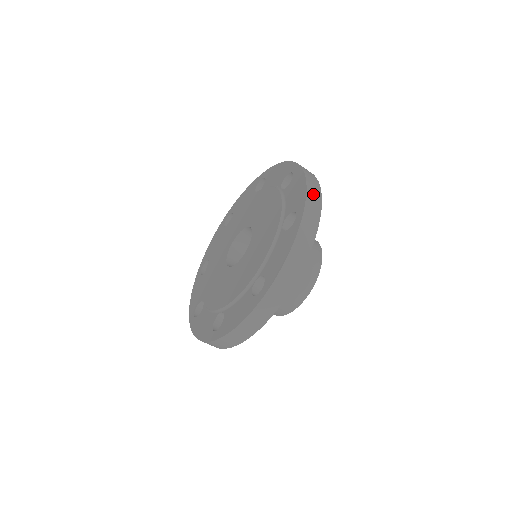
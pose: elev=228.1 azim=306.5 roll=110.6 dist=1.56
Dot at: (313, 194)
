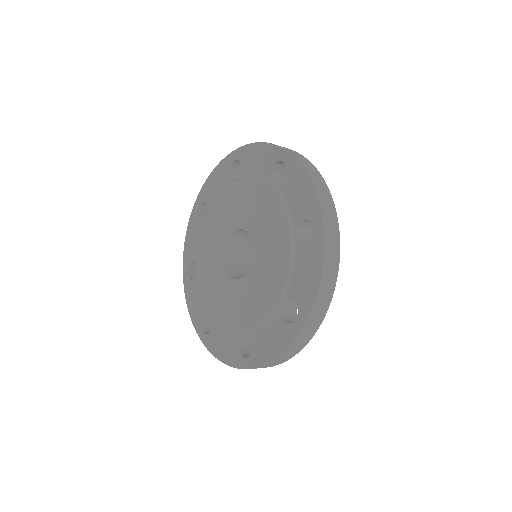
Dot at: (324, 296)
